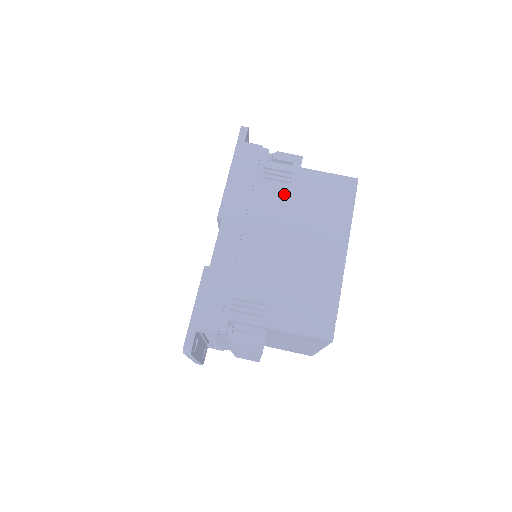
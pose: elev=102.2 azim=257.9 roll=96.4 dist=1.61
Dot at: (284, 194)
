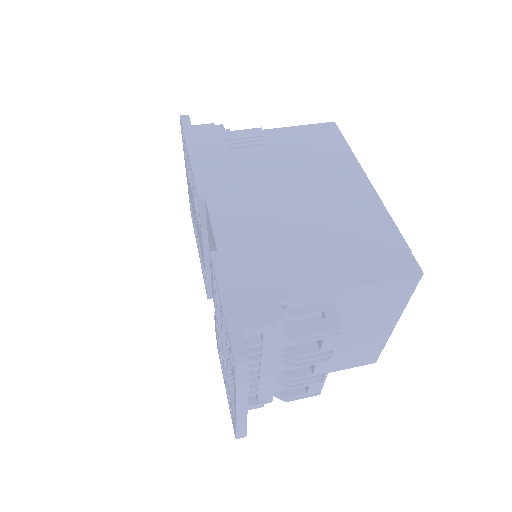
Dot at: (265, 155)
